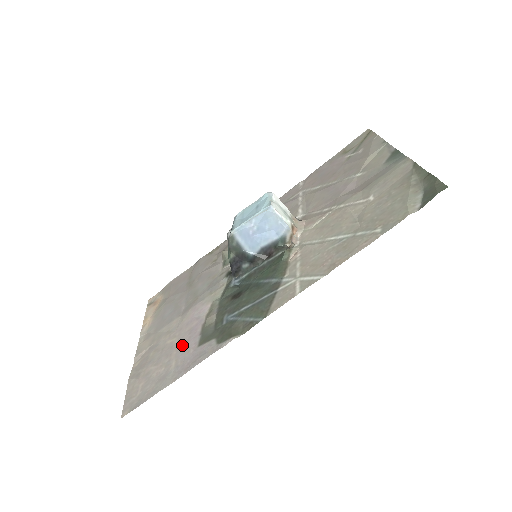
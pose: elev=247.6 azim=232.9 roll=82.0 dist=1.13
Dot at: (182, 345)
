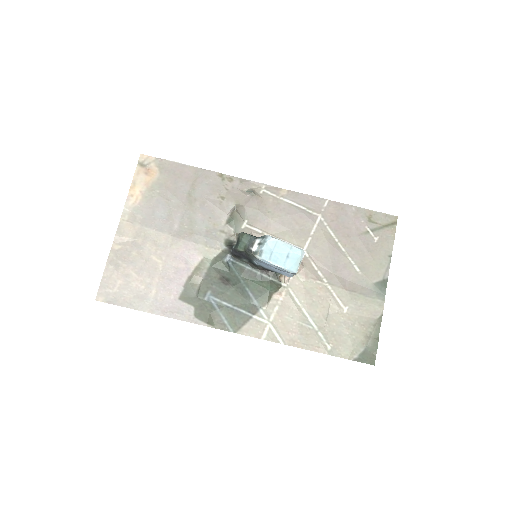
Dot at: (166, 280)
